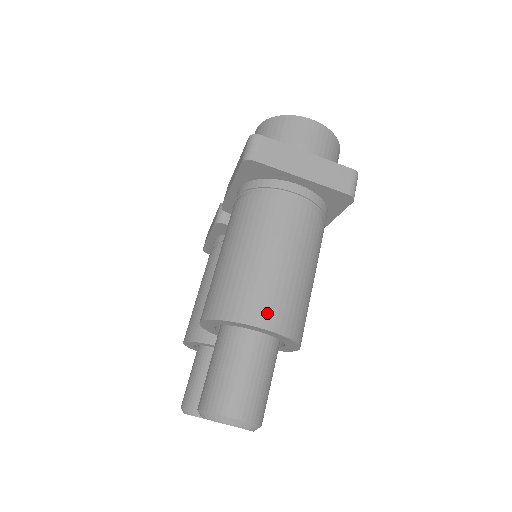
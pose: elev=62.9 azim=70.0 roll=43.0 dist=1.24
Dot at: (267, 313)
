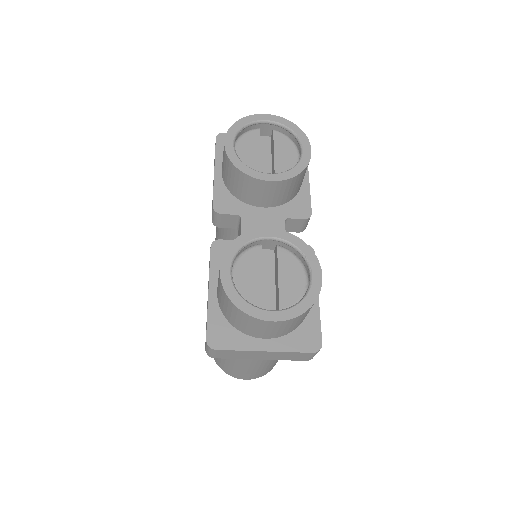
Dot at: (247, 377)
